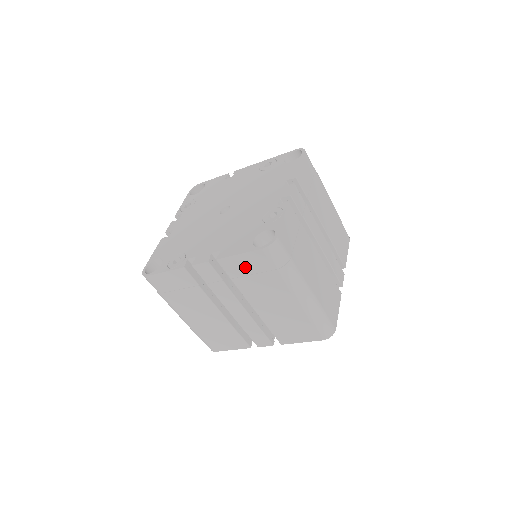
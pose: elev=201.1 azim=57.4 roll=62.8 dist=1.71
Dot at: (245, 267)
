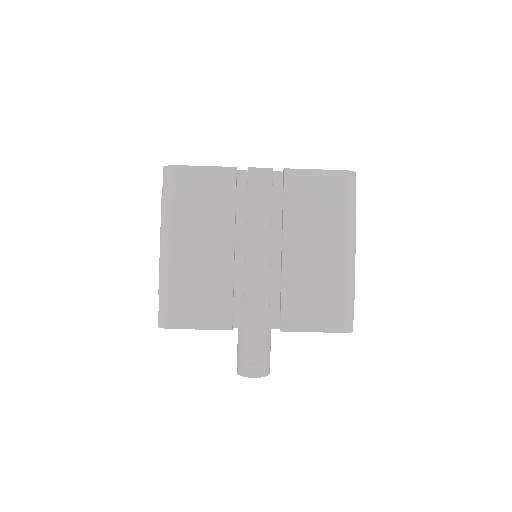
Dot at: (311, 189)
